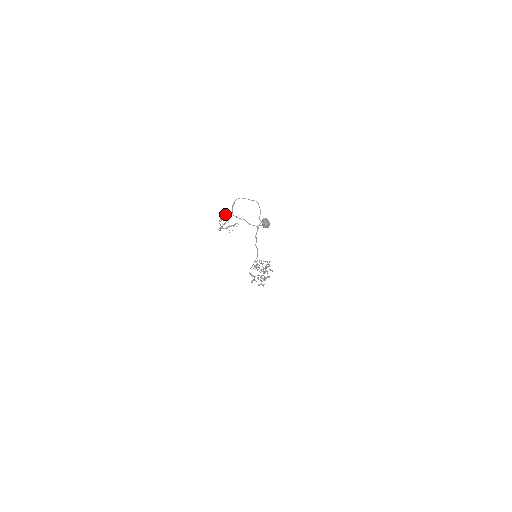
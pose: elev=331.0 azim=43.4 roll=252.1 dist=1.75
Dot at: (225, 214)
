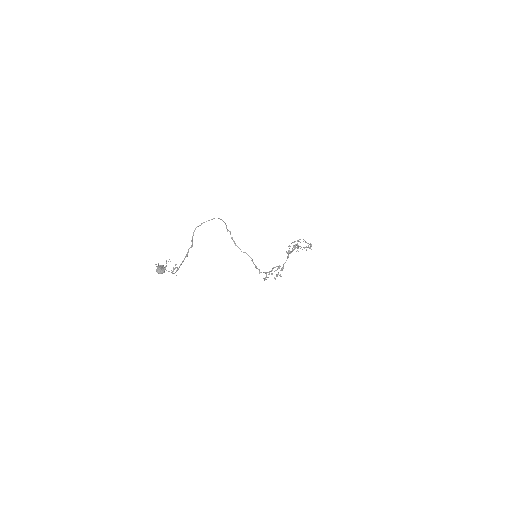
Dot at: (166, 261)
